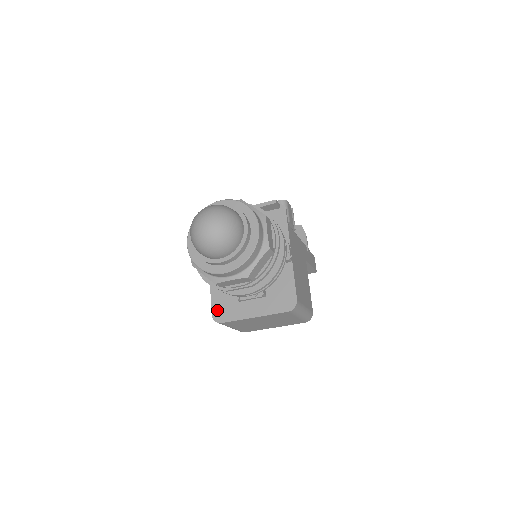
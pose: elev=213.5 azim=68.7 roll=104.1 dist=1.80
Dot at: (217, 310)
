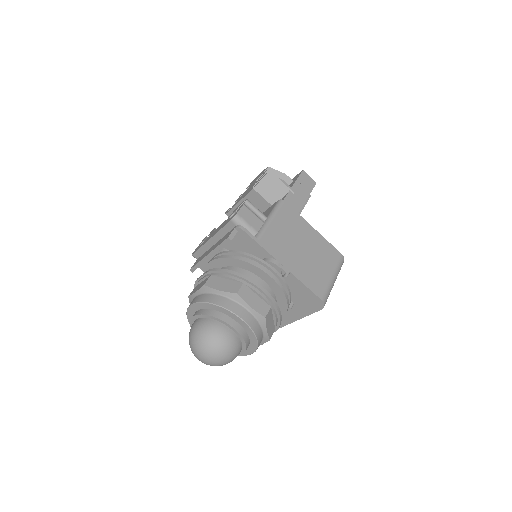
Dot at: occluded
